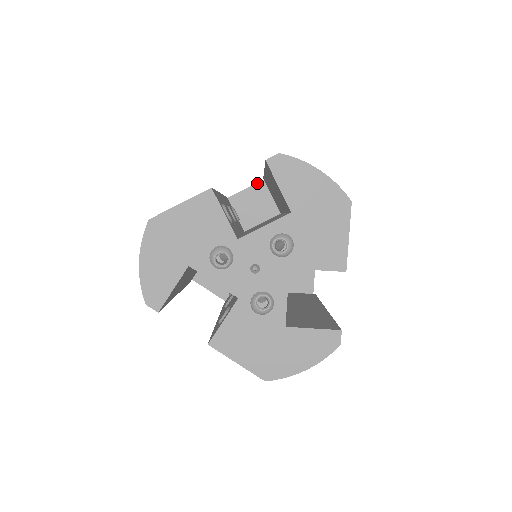
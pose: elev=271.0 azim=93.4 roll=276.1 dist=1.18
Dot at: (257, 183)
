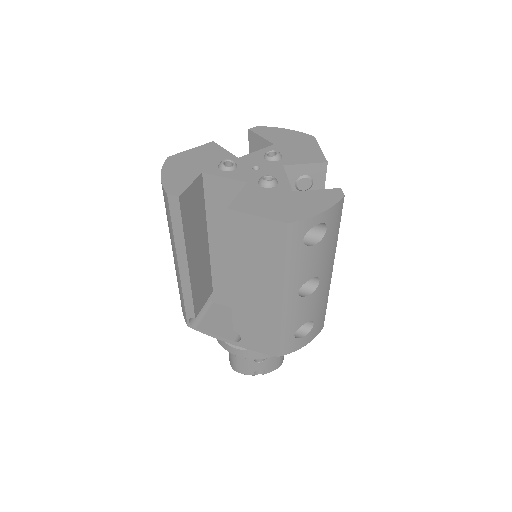
Dot at: occluded
